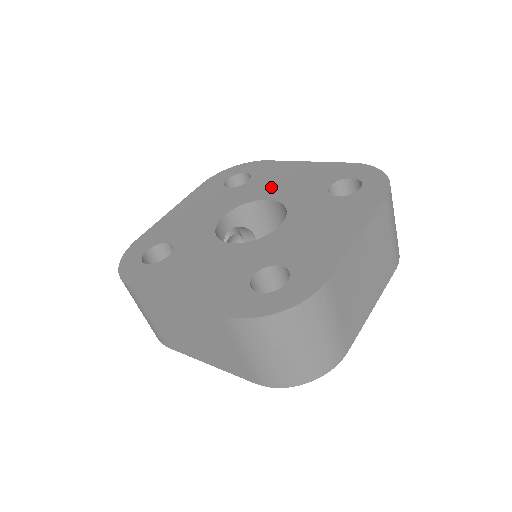
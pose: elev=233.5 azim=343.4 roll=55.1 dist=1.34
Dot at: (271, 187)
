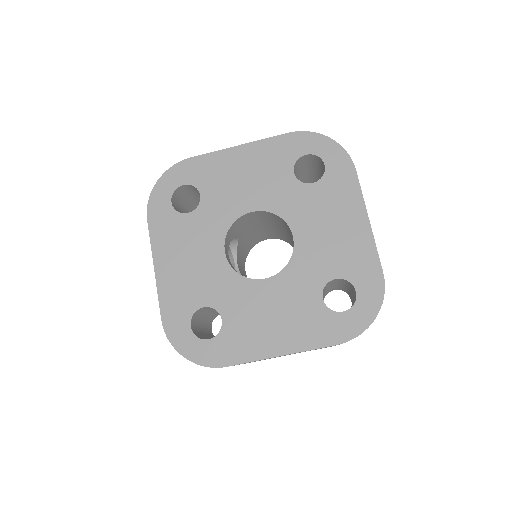
Dot at: (236, 195)
